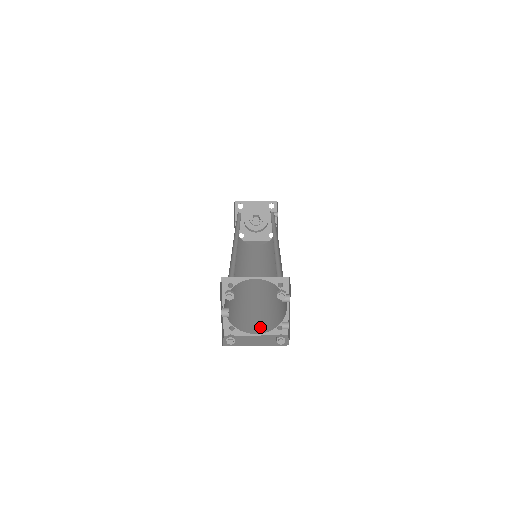
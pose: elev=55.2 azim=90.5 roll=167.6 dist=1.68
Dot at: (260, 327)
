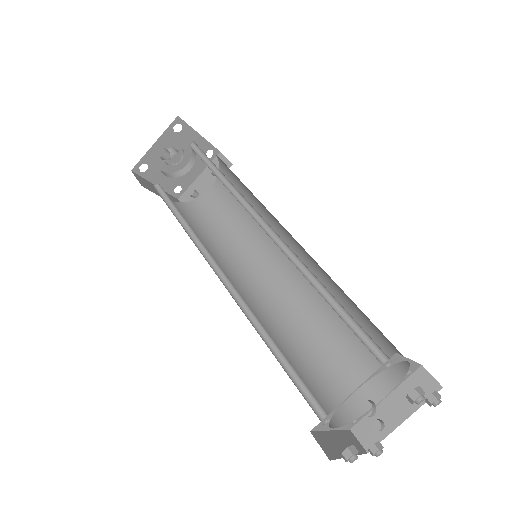
Dot at: (326, 411)
